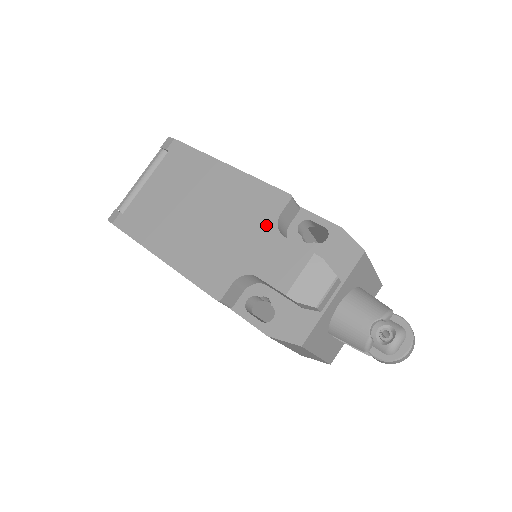
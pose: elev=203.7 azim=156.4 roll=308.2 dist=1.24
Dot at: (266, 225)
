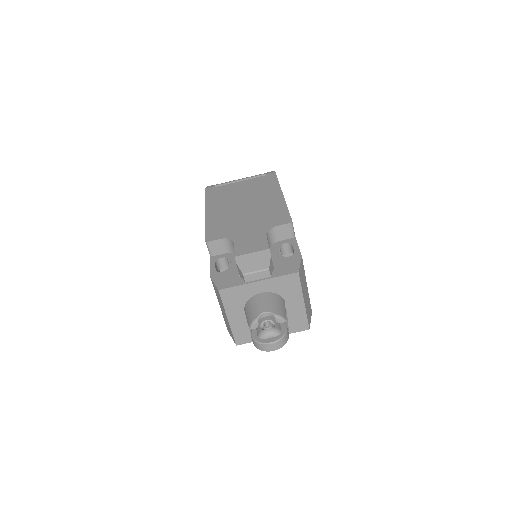
Dot at: (265, 226)
